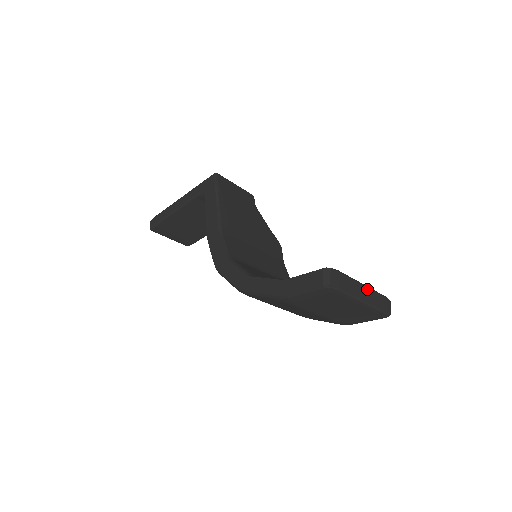
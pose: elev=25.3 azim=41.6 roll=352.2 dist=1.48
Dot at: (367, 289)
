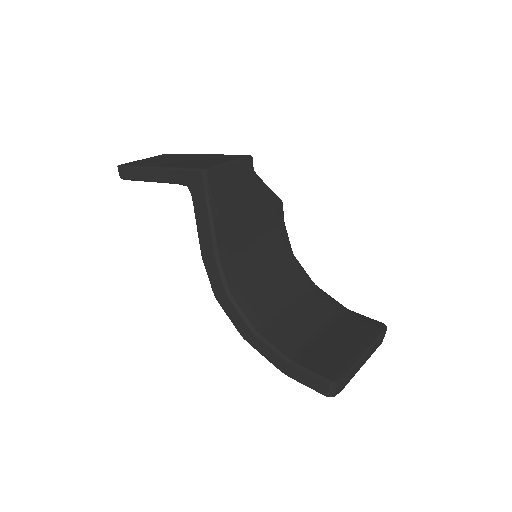
Dot at: (367, 353)
